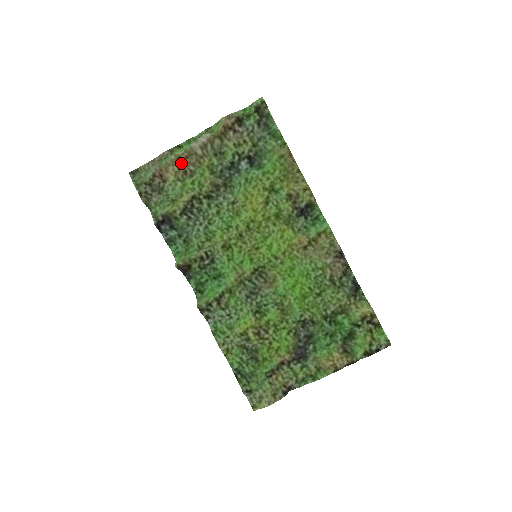
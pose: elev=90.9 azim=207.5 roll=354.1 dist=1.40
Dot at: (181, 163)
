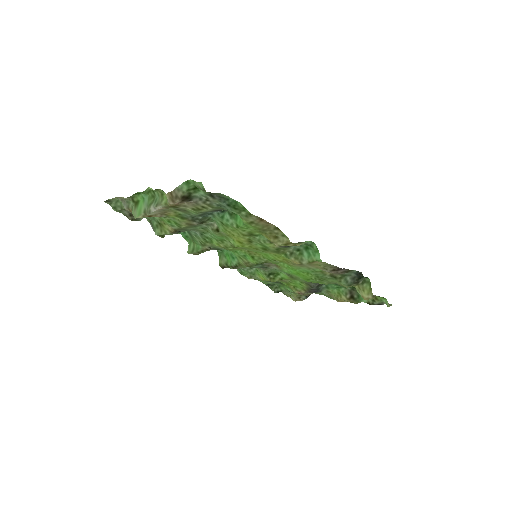
Dot at: occluded
